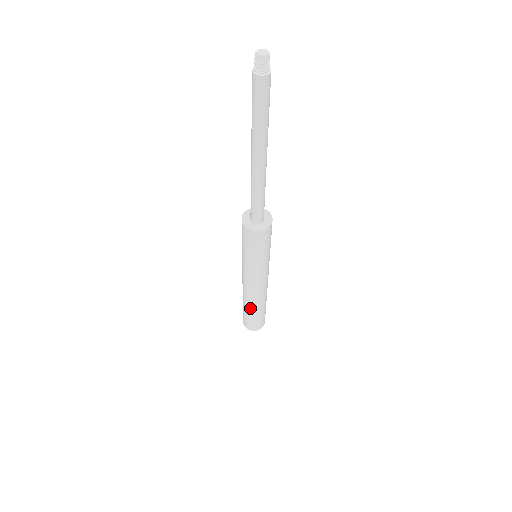
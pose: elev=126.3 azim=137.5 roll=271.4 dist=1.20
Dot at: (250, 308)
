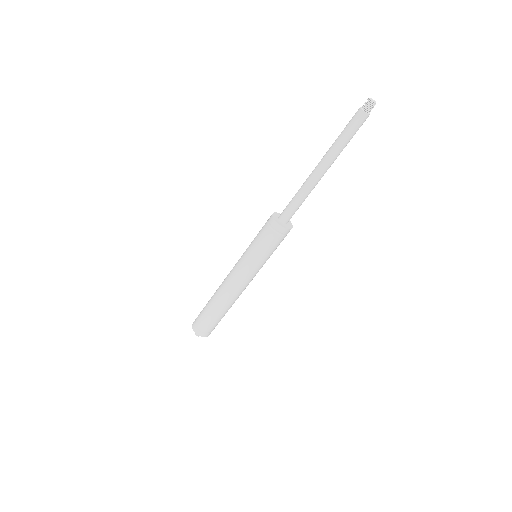
Dot at: (226, 310)
